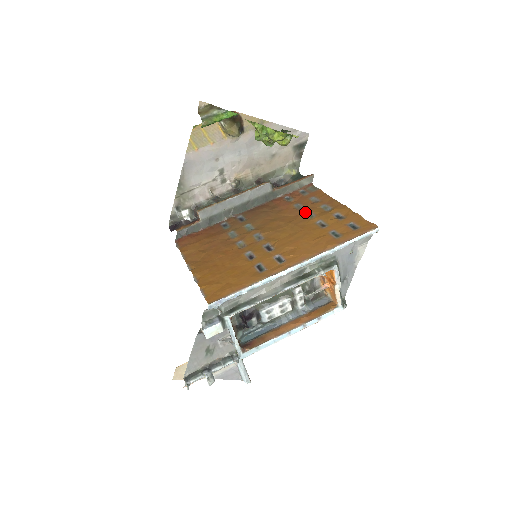
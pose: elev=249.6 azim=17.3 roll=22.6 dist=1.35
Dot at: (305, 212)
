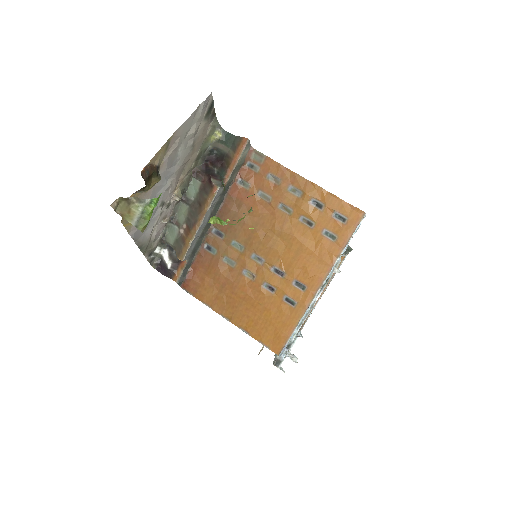
Dot at: (278, 206)
